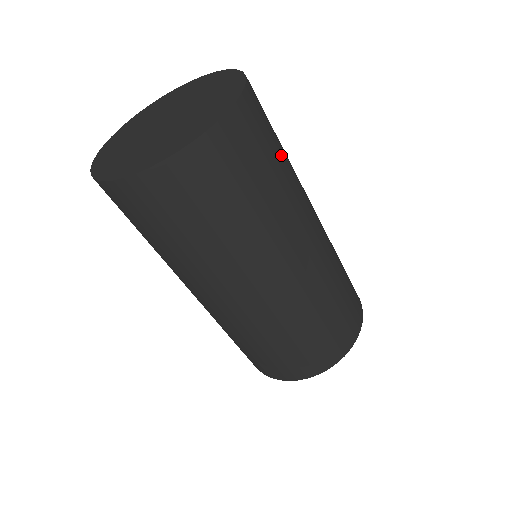
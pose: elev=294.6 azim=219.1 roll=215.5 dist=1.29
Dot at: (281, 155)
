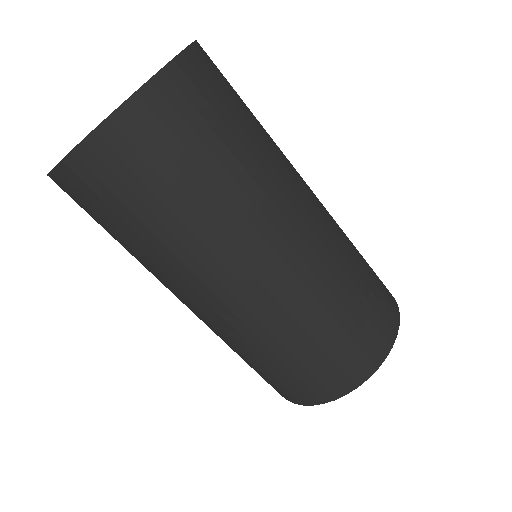
Dot at: (252, 114)
